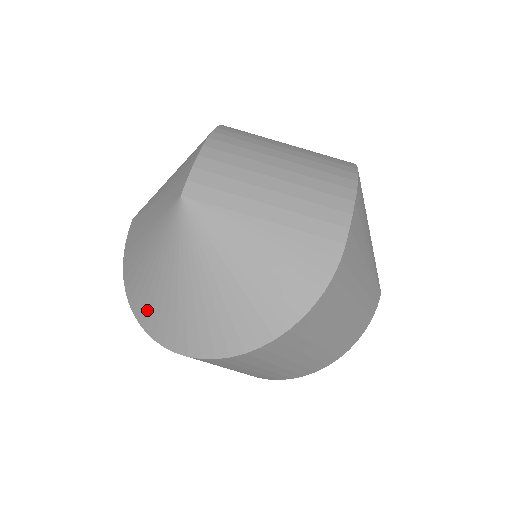
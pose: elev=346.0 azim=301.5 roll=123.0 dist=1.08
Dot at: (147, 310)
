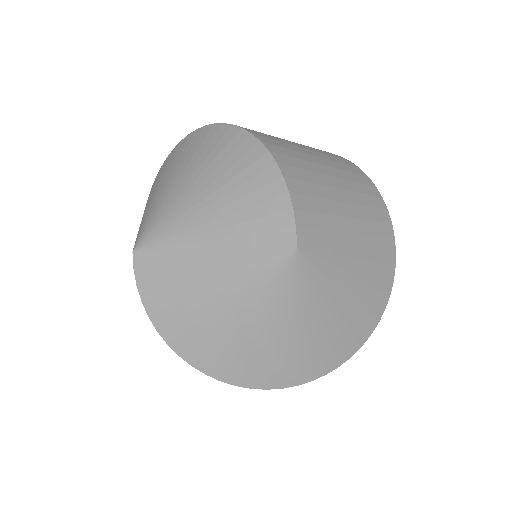
Dot at: (224, 360)
